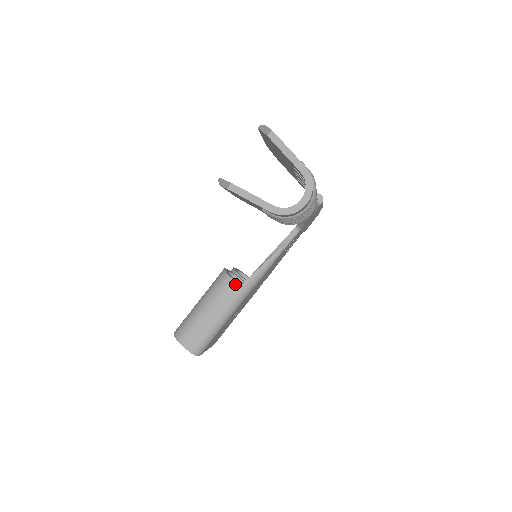
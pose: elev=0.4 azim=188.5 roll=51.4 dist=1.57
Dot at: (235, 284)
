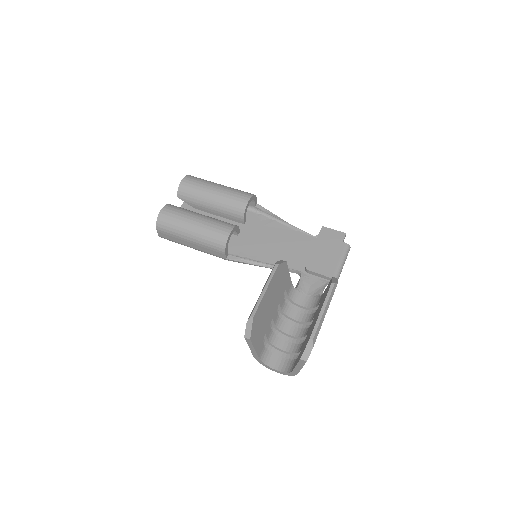
Dot at: (223, 255)
